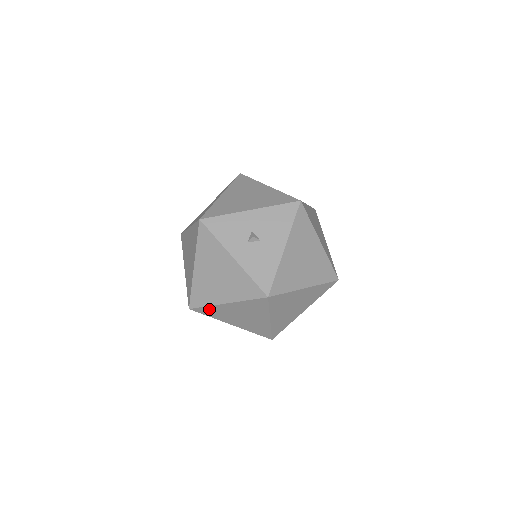
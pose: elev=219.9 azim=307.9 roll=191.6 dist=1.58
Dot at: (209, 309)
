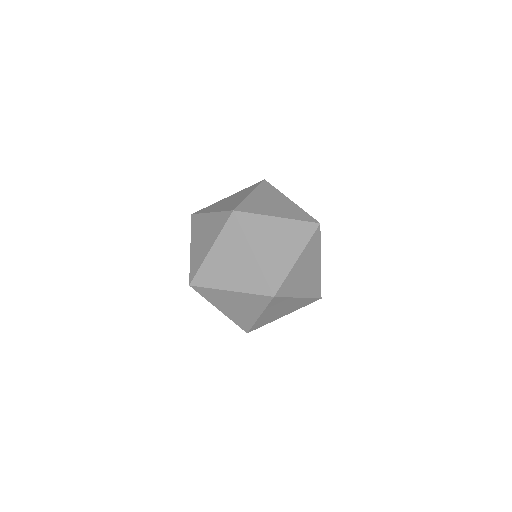
Dot at: (254, 219)
